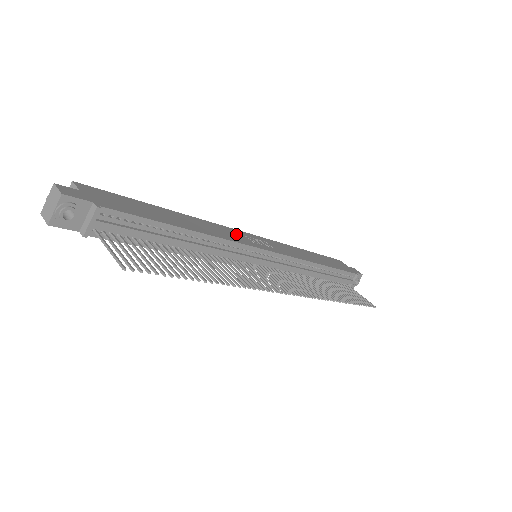
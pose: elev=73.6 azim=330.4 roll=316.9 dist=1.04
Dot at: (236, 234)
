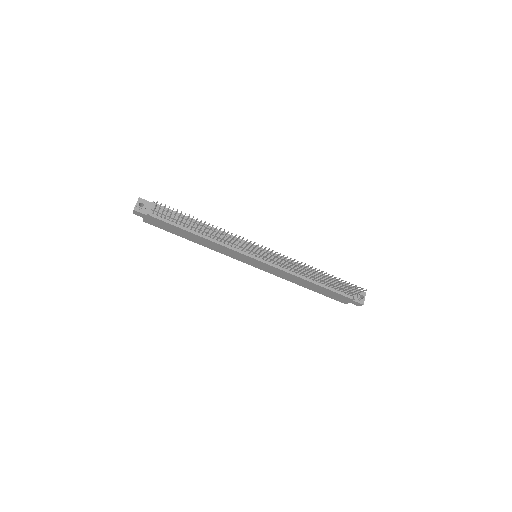
Dot at: occluded
